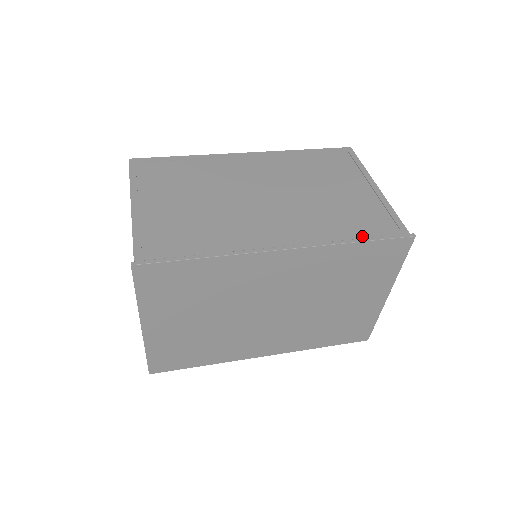
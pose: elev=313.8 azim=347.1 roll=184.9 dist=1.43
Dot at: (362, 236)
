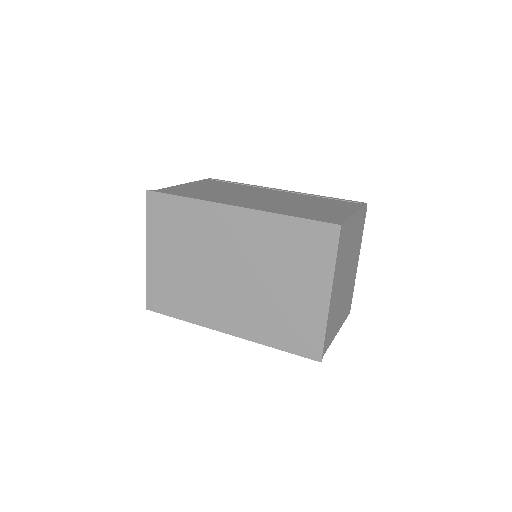
Dot at: occluded
